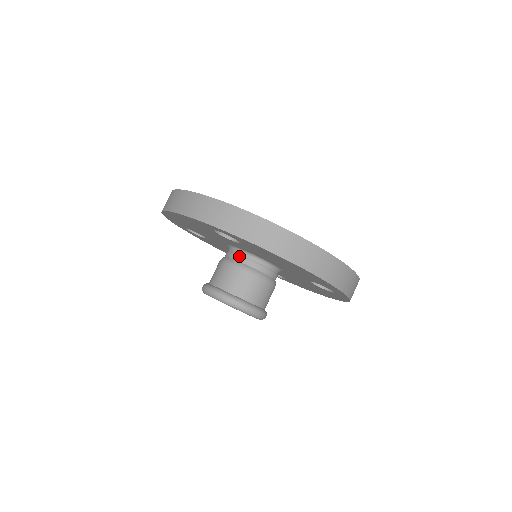
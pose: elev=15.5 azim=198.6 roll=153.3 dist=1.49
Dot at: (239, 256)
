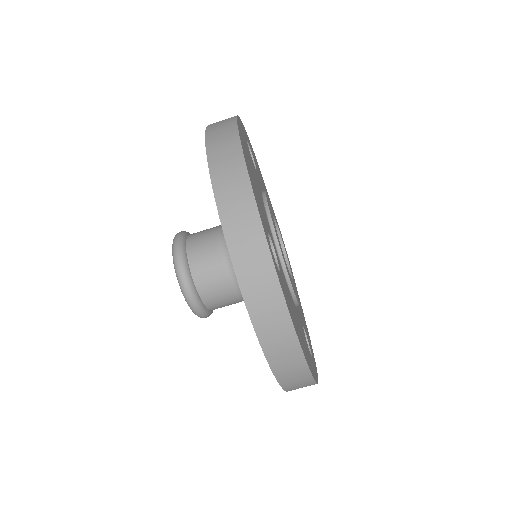
Dot at: occluded
